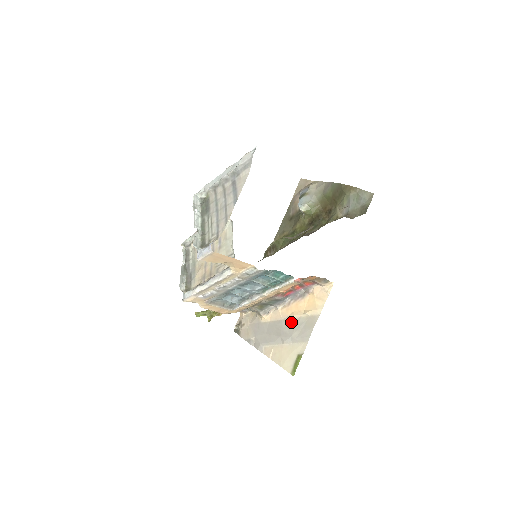
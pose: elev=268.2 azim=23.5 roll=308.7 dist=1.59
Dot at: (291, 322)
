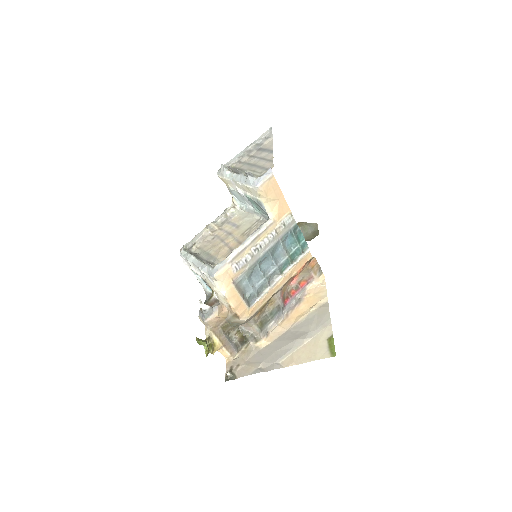
Dot at: (300, 324)
